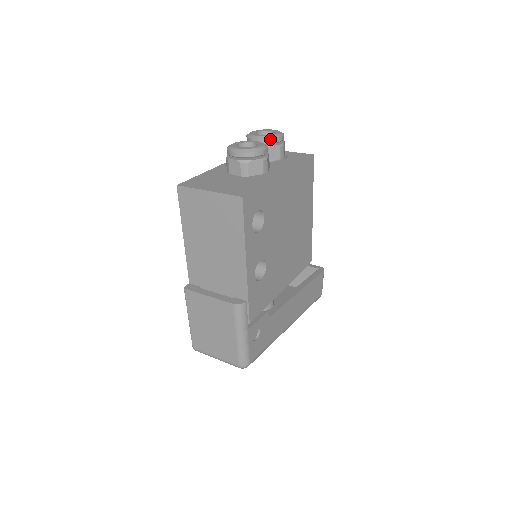
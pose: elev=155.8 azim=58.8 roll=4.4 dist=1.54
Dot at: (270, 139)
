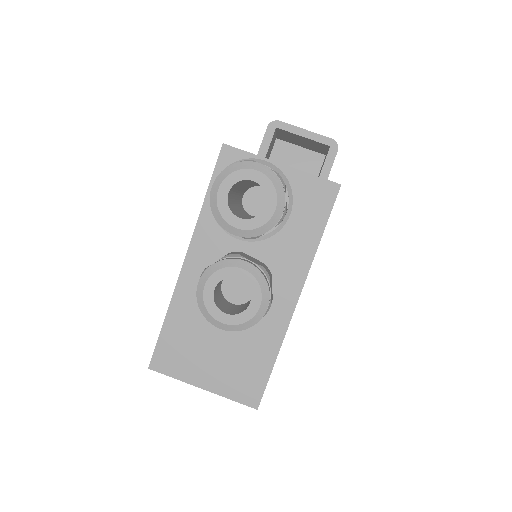
Dot at: occluded
